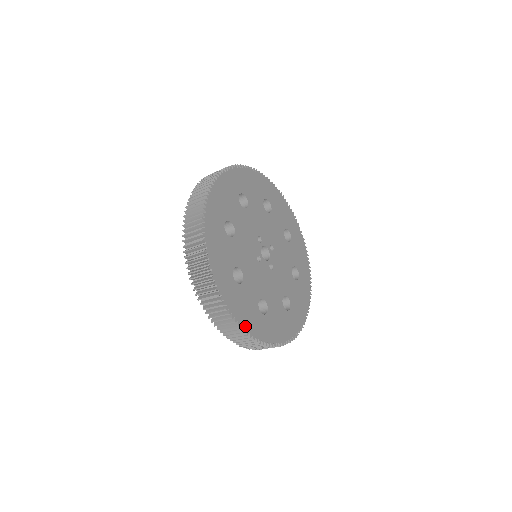
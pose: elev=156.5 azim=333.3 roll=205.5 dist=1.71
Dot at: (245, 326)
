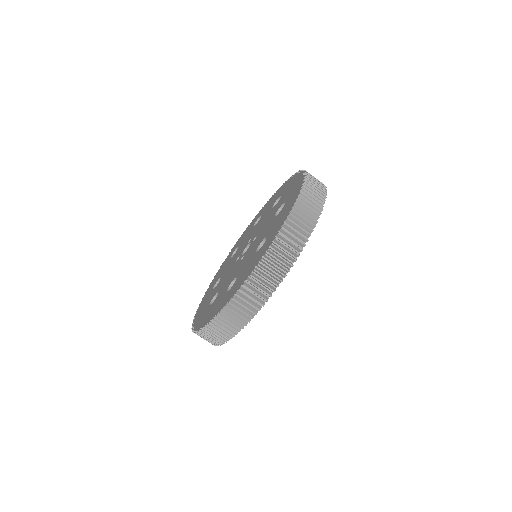
Dot at: occluded
